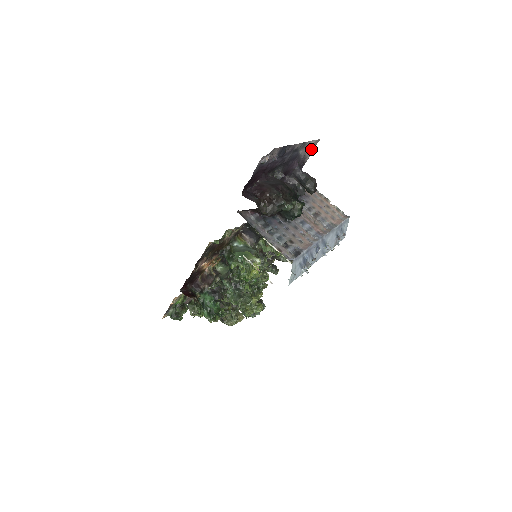
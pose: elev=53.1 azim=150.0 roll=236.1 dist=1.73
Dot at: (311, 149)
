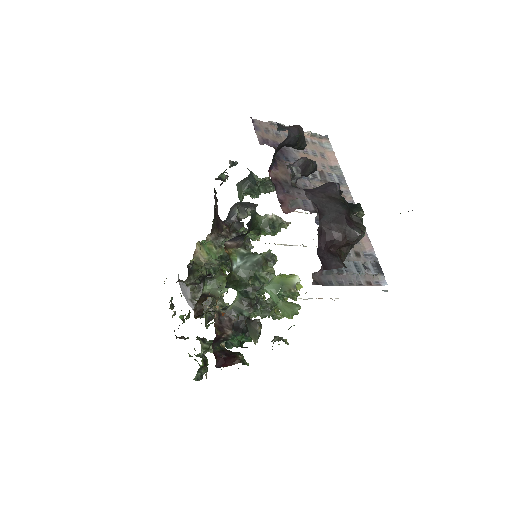
Dot at: occluded
